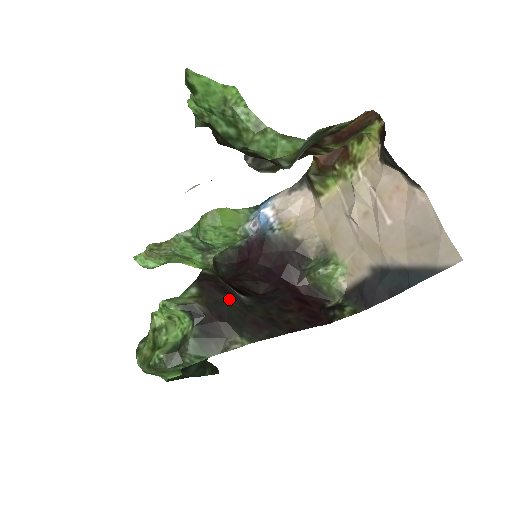
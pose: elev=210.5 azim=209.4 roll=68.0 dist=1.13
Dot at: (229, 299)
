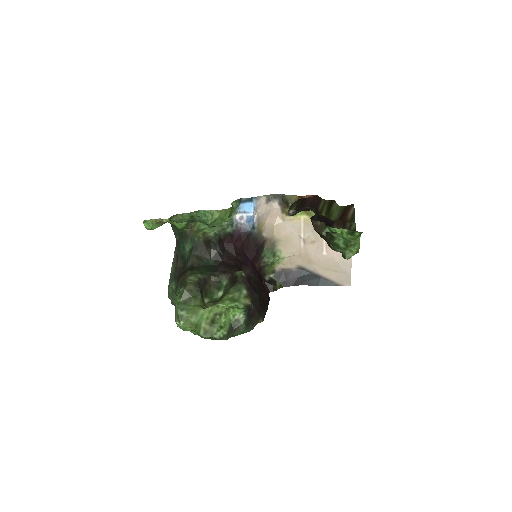
Dot at: (258, 296)
